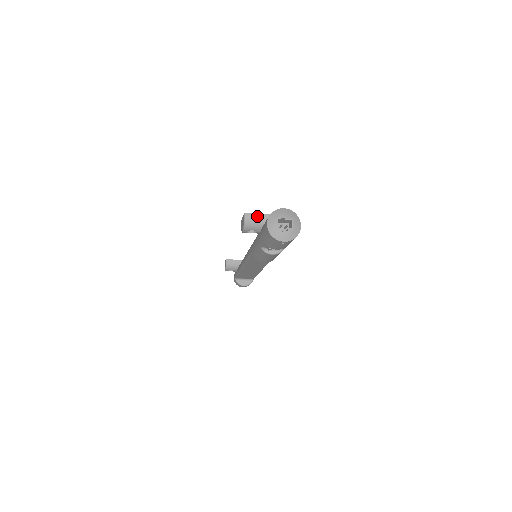
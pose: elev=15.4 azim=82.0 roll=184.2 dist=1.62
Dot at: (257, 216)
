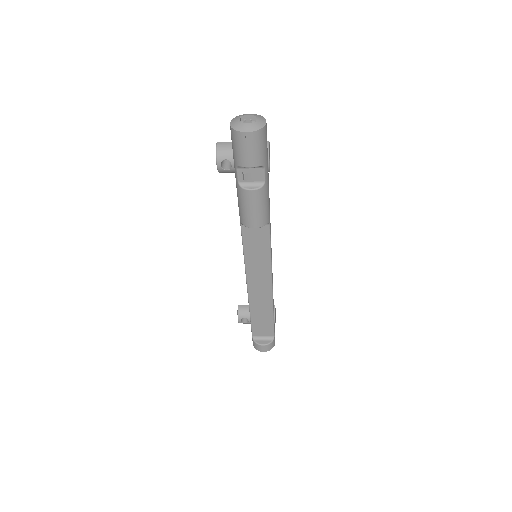
Dot at: (229, 144)
